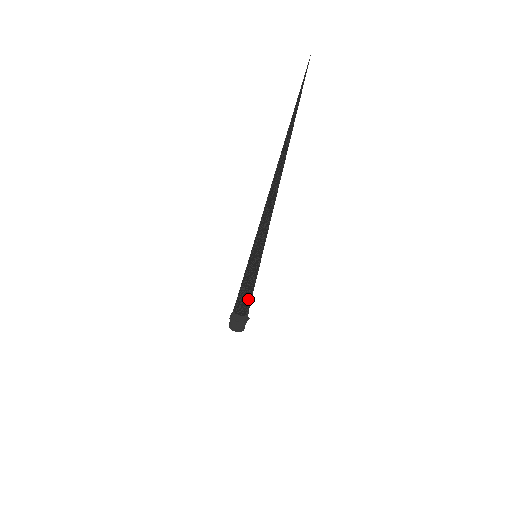
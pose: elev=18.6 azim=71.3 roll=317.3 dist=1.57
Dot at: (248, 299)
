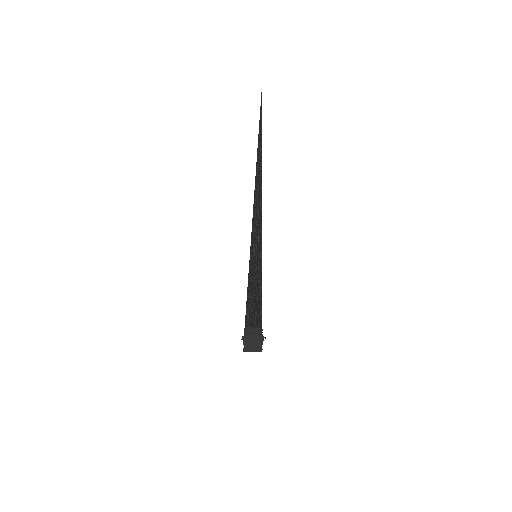
Dot at: (256, 305)
